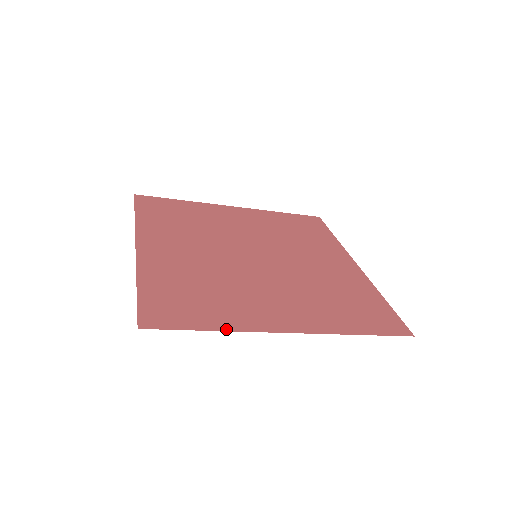
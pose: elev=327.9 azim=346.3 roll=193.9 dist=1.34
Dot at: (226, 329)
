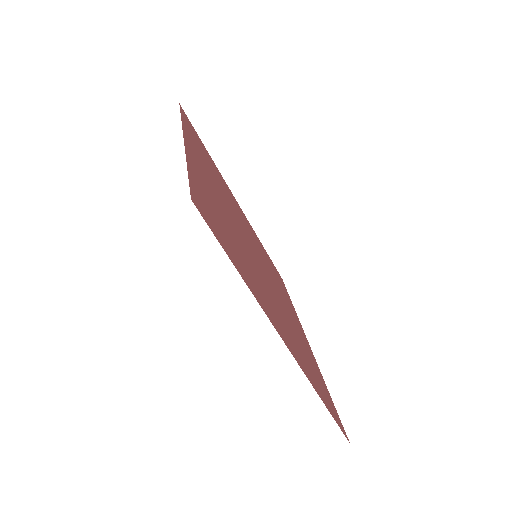
Dot at: (250, 288)
